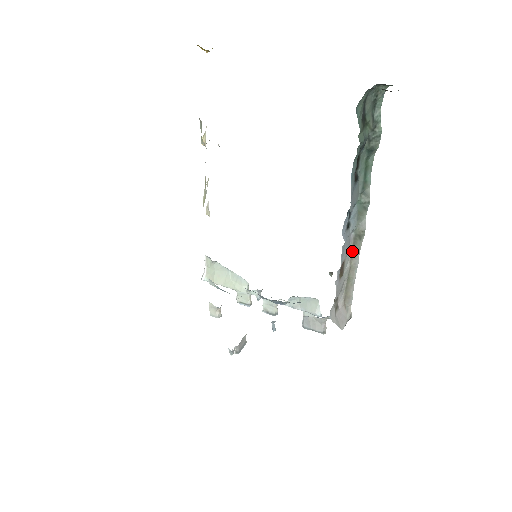
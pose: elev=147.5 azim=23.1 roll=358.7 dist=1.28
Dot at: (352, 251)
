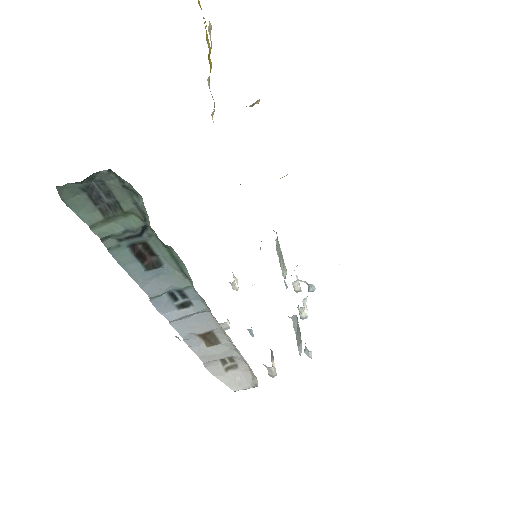
Dot at: occluded
